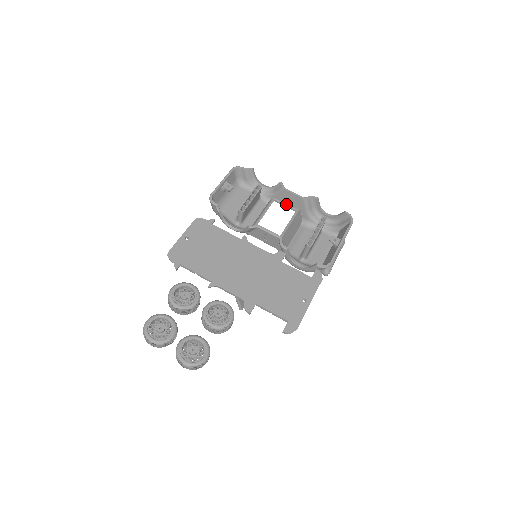
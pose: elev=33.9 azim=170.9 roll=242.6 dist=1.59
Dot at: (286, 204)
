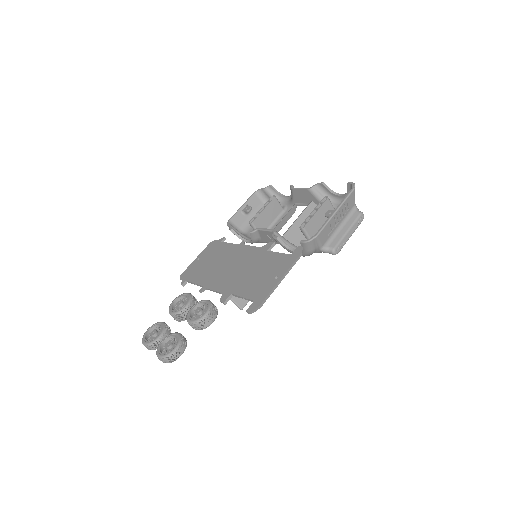
Dot at: (304, 203)
